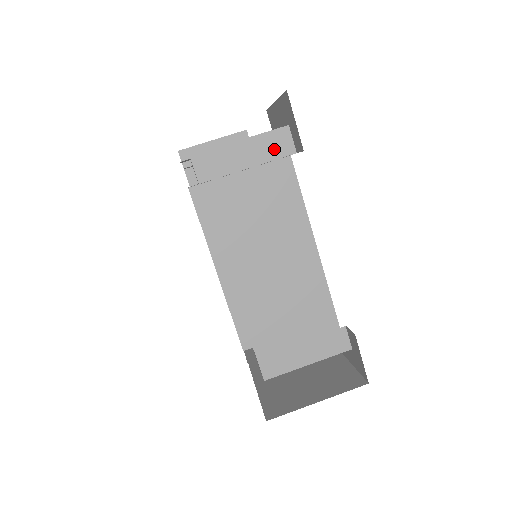
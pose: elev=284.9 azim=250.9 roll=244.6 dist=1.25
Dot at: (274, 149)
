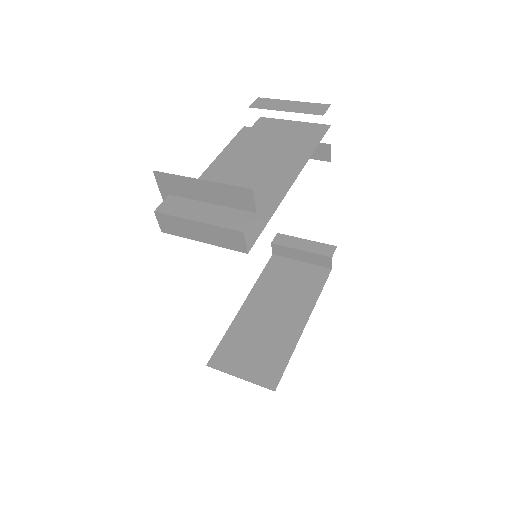
Dot at: (310, 110)
